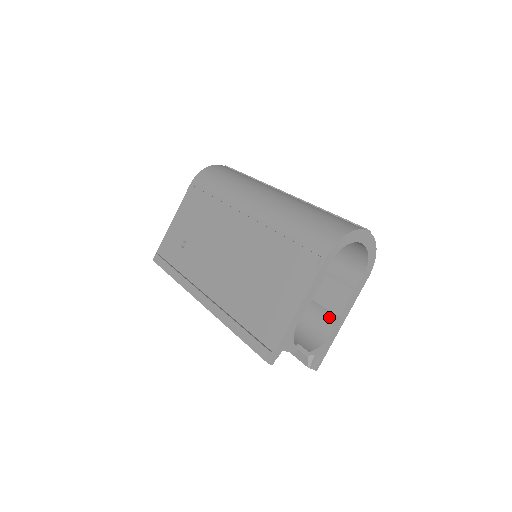
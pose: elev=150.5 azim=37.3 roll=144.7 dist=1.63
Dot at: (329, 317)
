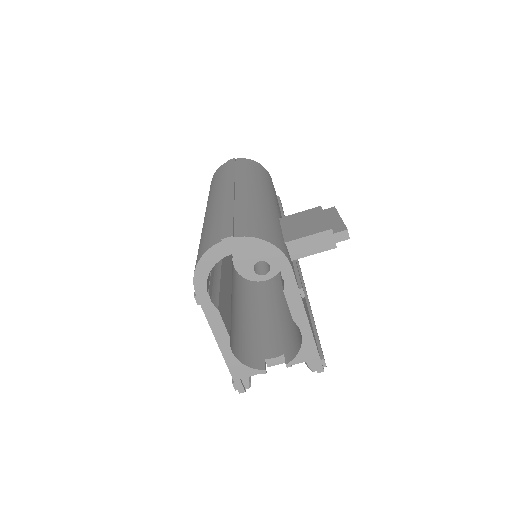
Dot at: occluded
